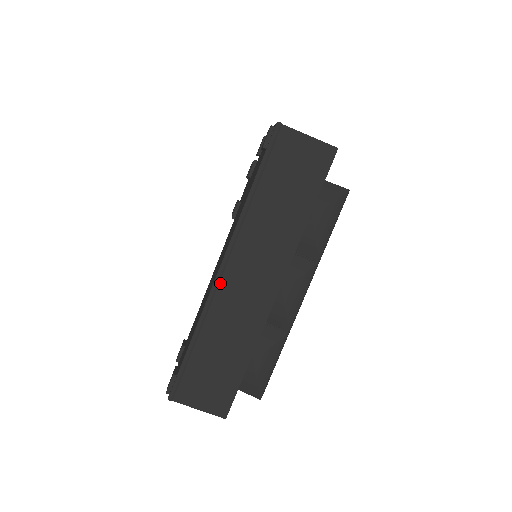
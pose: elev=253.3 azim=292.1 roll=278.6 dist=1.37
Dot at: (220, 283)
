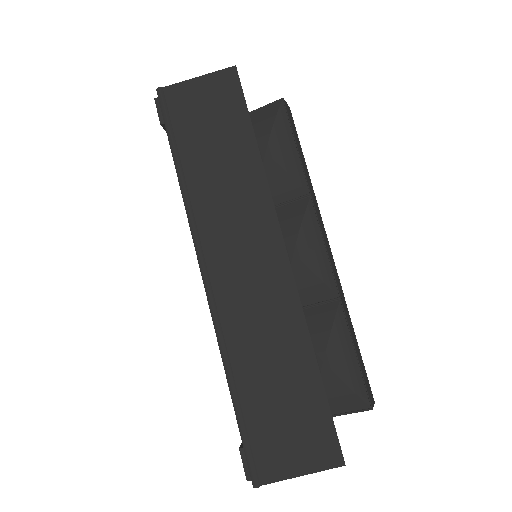
Dot at: (215, 294)
